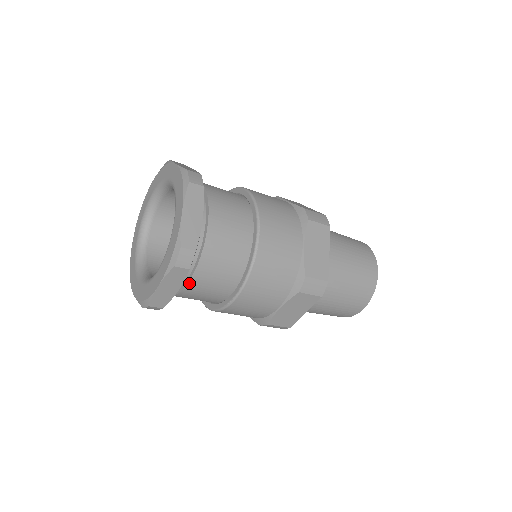
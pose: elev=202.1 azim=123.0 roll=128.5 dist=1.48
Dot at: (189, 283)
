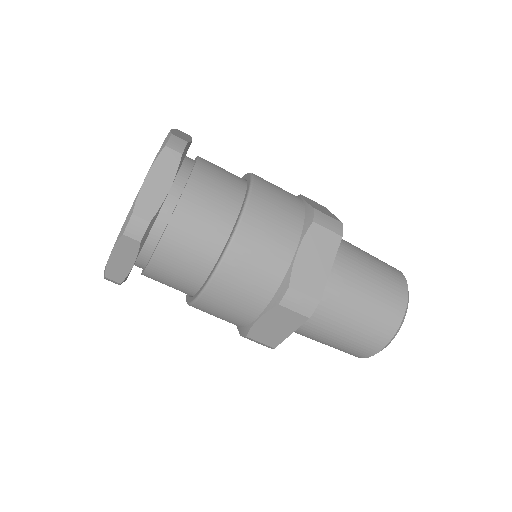
Dot at: (182, 198)
